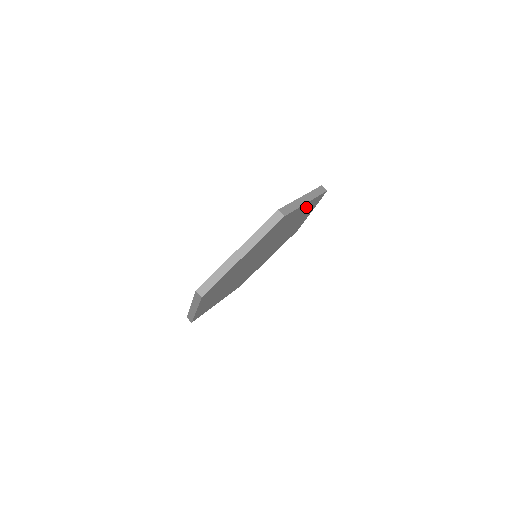
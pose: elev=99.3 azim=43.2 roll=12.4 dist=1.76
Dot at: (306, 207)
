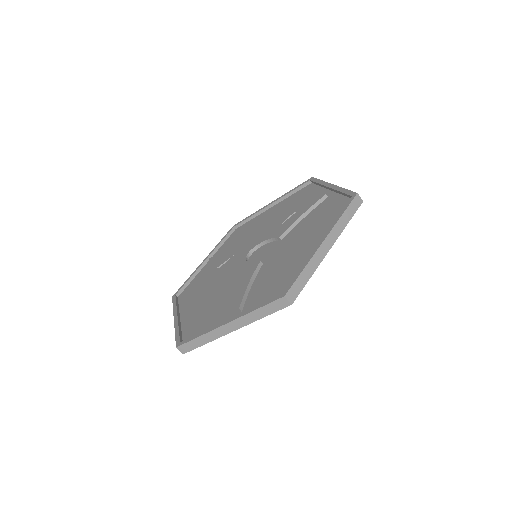
Dot at: occluded
